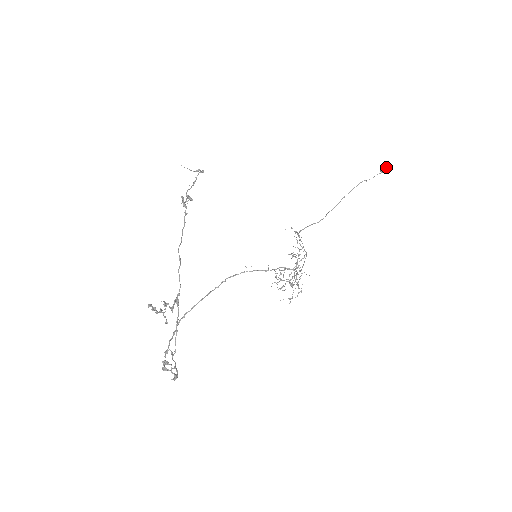
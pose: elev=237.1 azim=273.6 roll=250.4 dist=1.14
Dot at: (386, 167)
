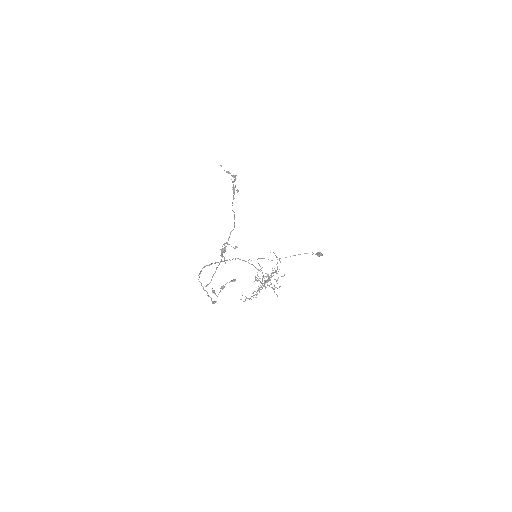
Dot at: (322, 254)
